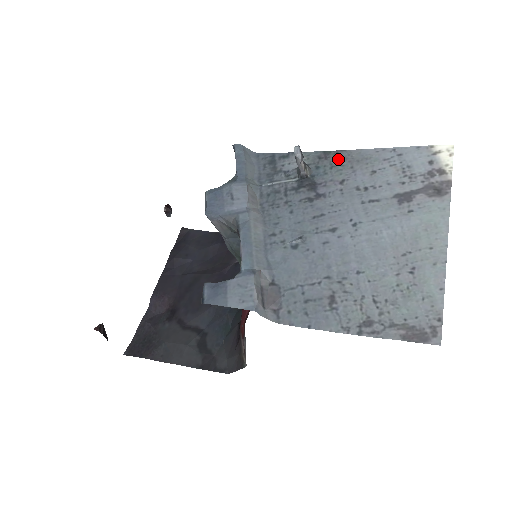
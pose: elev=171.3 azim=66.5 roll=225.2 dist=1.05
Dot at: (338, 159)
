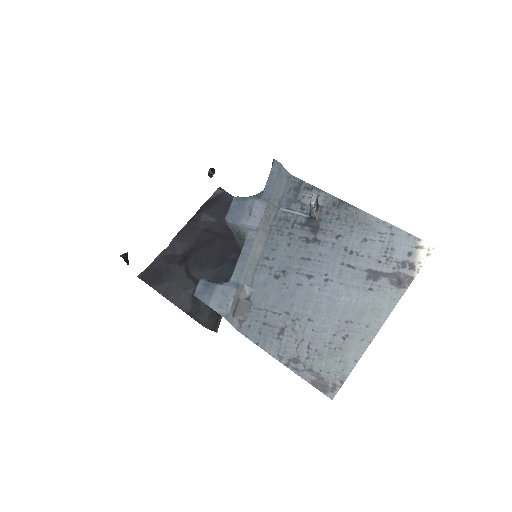
Dot at: (346, 213)
